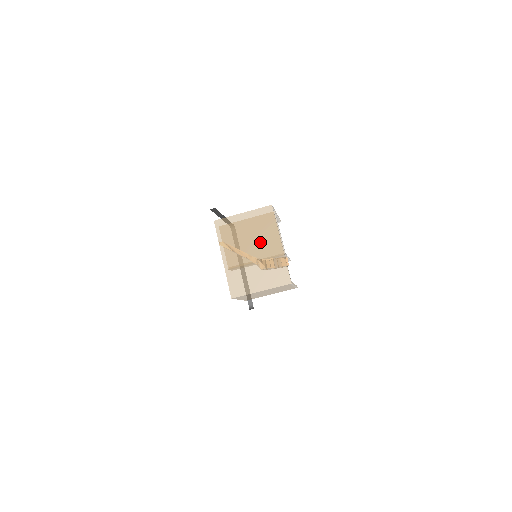
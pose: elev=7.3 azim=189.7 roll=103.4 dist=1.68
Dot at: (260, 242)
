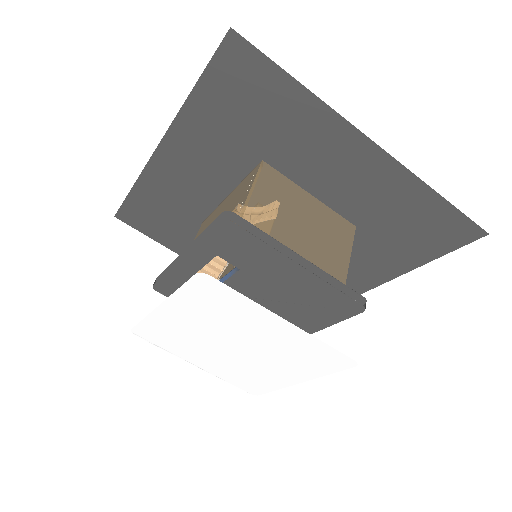
Dot at: occluded
